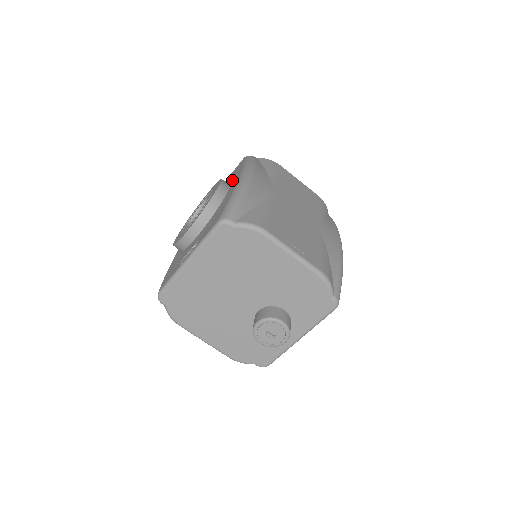
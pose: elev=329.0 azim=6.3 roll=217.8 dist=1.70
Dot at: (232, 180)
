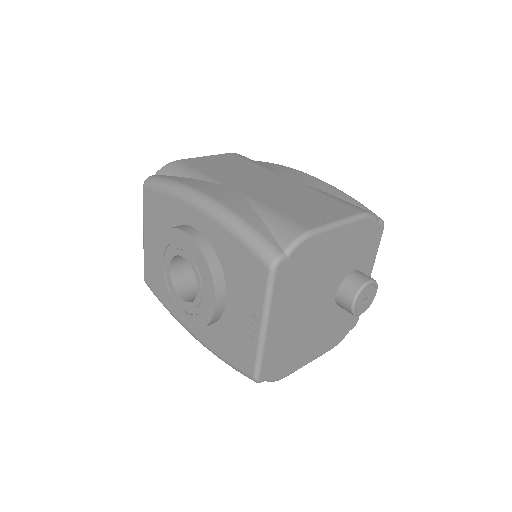
Dot at: (178, 218)
